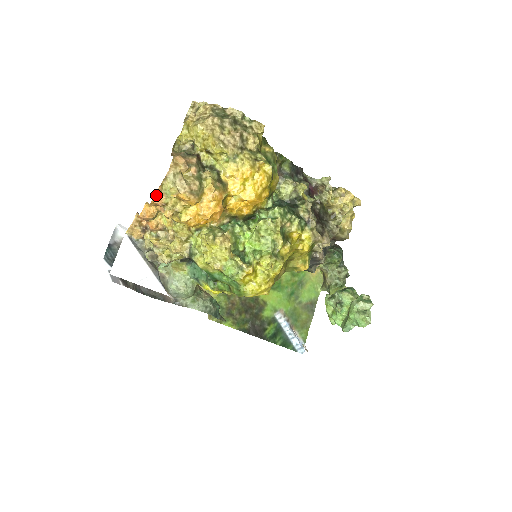
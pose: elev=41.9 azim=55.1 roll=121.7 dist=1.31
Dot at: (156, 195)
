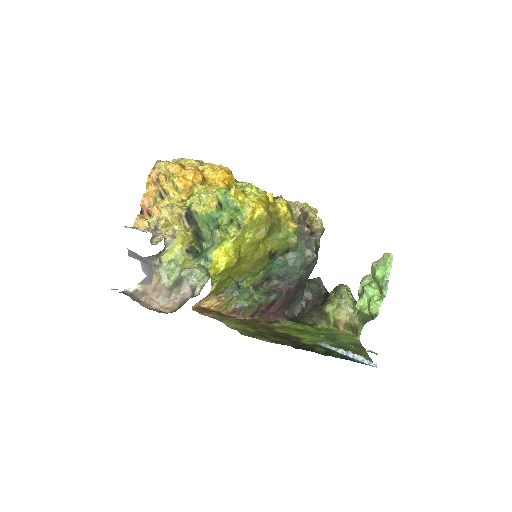
Dot at: (151, 172)
